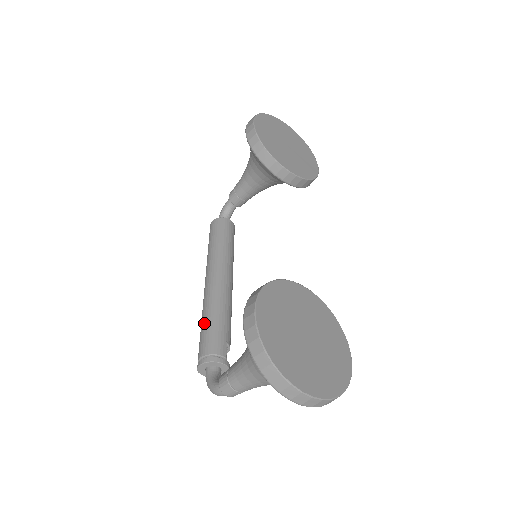
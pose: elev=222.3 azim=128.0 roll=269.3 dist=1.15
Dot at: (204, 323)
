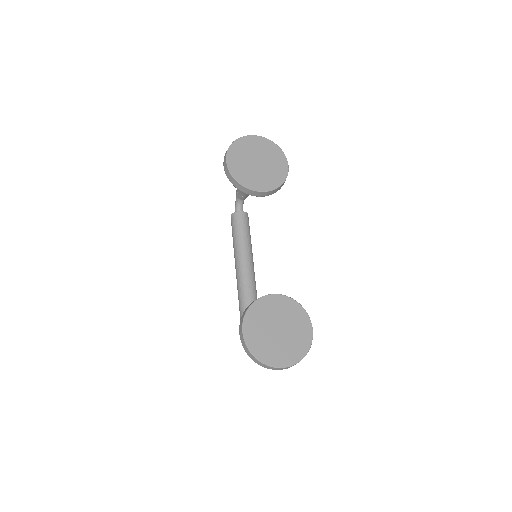
Dot at: (239, 301)
